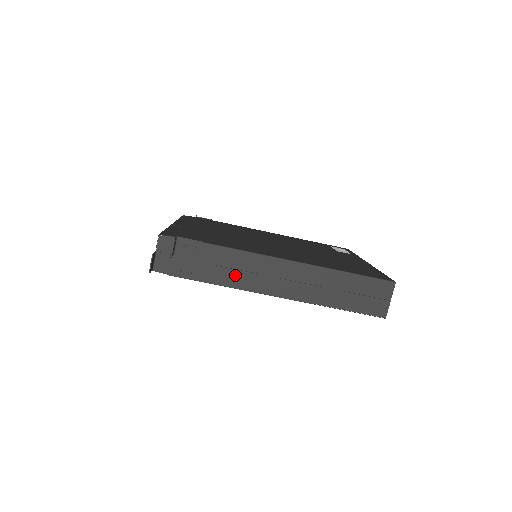
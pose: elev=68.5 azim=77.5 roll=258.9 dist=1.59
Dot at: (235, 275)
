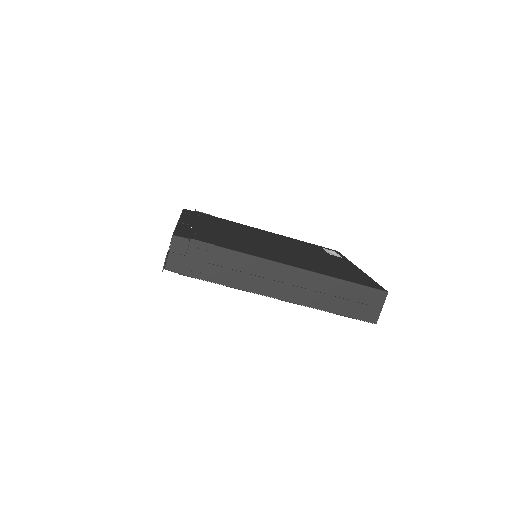
Dot at: (242, 277)
